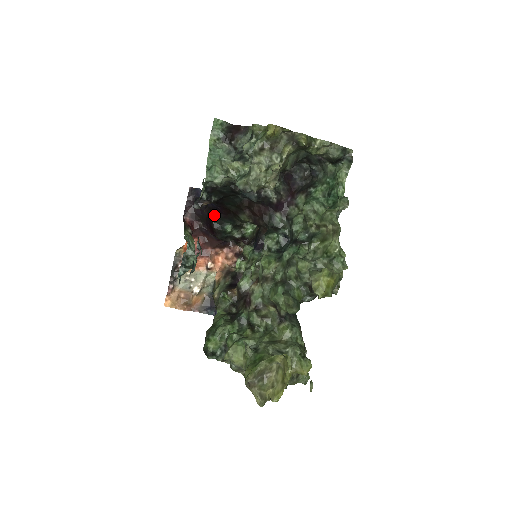
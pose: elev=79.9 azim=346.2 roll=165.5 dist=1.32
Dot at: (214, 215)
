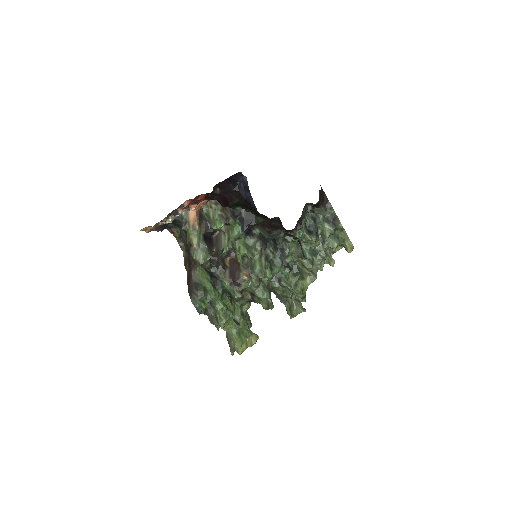
Dot at: (239, 201)
